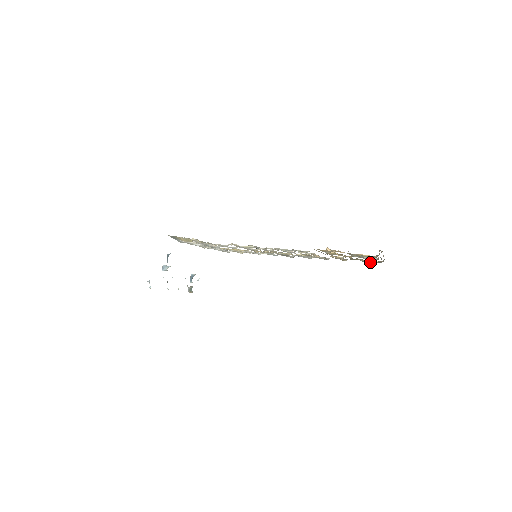
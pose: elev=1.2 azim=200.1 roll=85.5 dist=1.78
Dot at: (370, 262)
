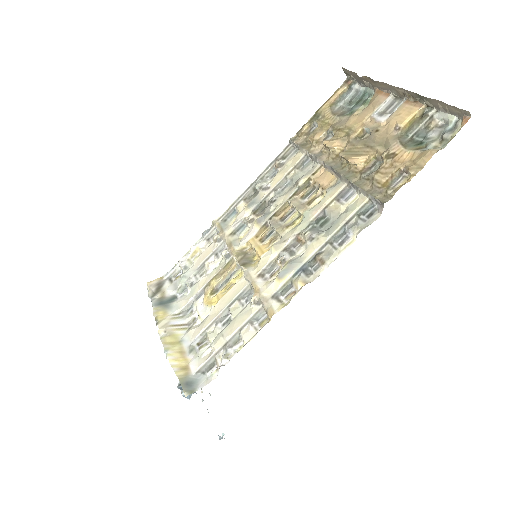
Dot at: (366, 105)
